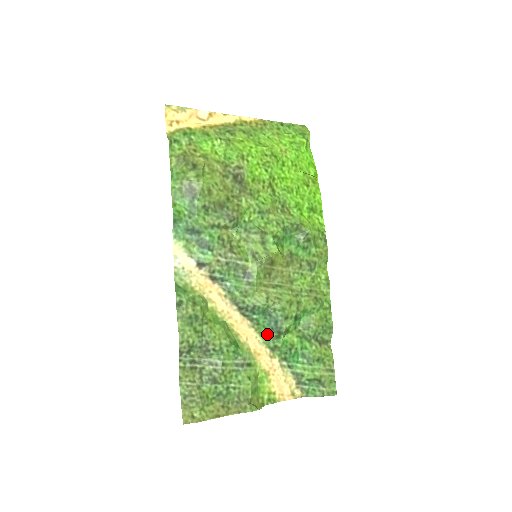
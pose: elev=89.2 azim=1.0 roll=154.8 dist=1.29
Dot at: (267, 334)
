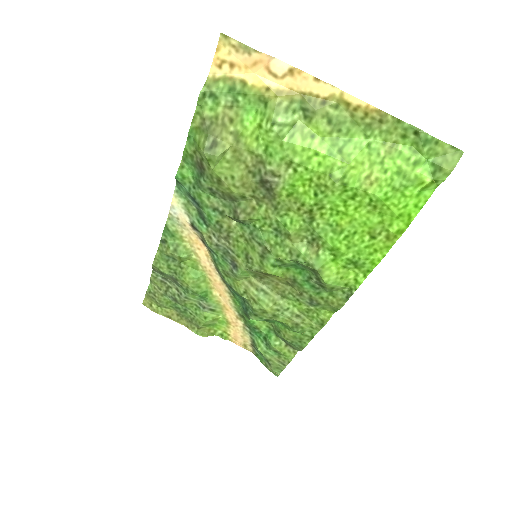
Dot at: (240, 306)
